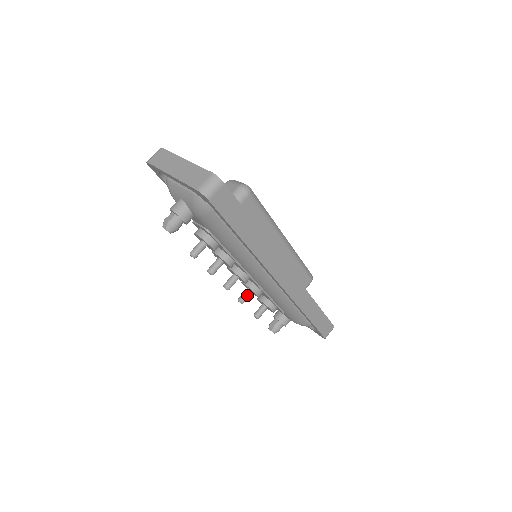
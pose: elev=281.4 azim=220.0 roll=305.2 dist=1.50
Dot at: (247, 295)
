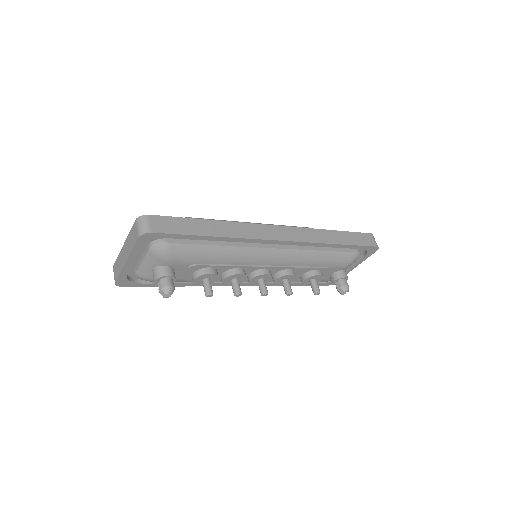
Dot at: (287, 284)
